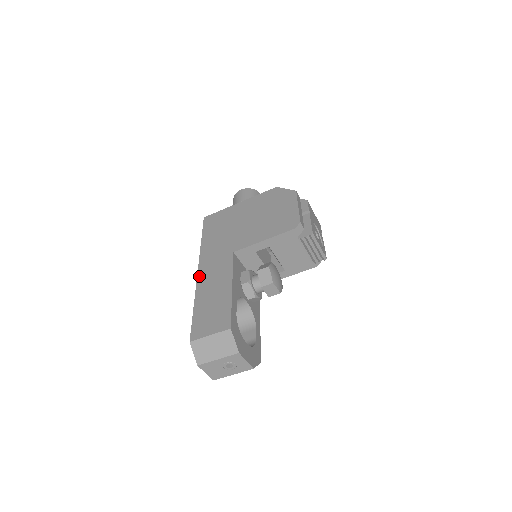
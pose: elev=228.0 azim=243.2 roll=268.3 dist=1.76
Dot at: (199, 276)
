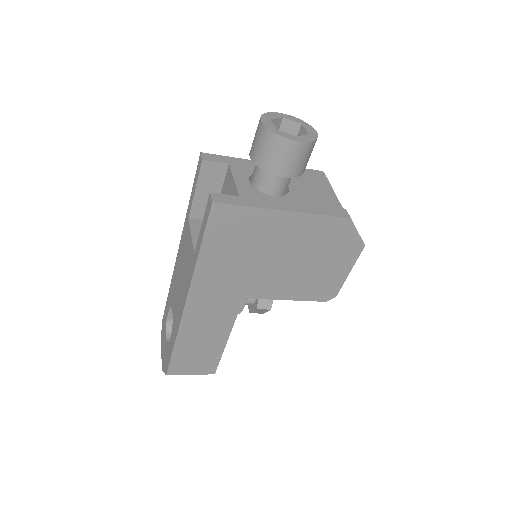
Dot at: (187, 313)
